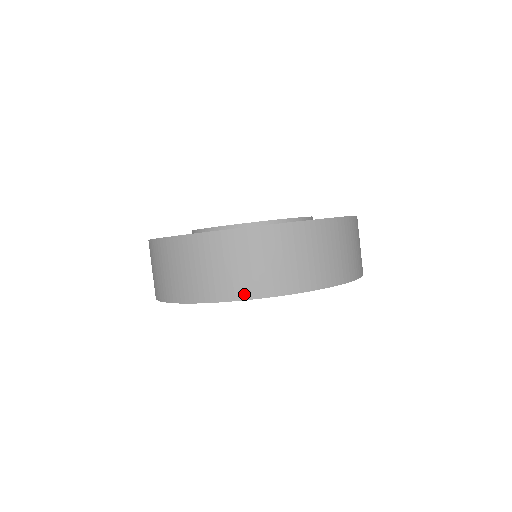
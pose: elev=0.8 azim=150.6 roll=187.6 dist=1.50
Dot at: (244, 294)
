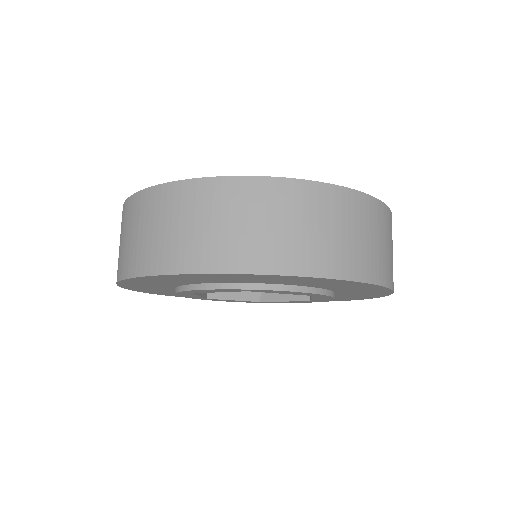
Dot at: (377, 277)
